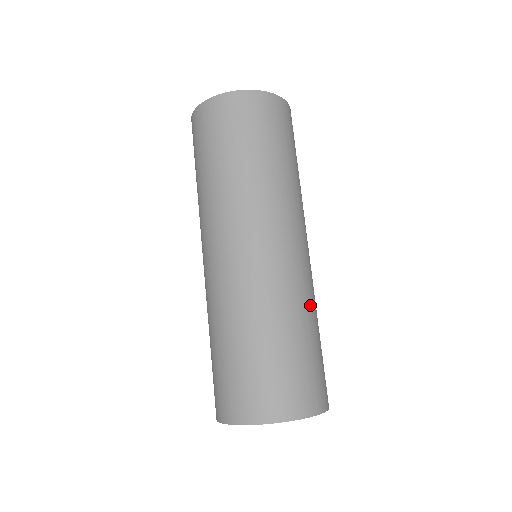
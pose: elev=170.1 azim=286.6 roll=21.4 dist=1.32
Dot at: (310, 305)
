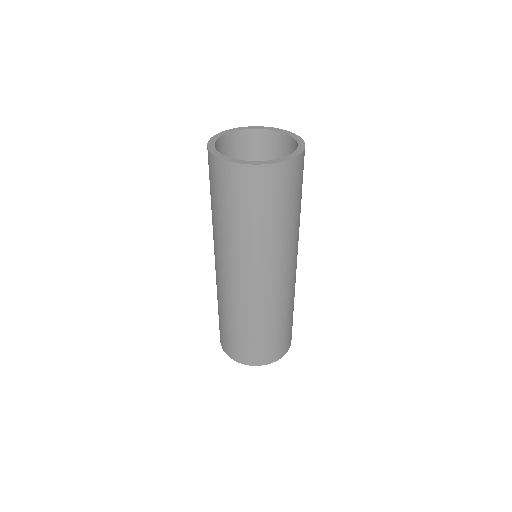
Dot at: (279, 312)
